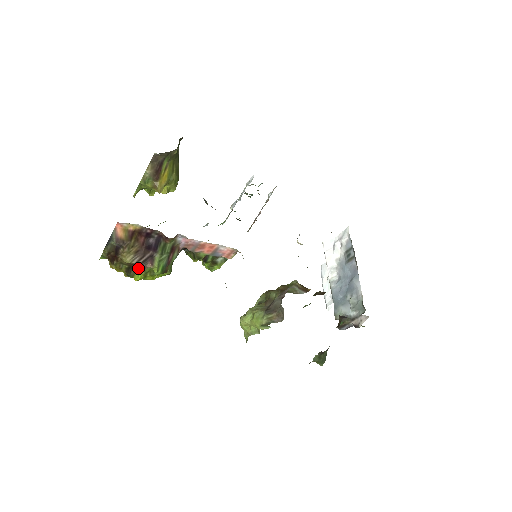
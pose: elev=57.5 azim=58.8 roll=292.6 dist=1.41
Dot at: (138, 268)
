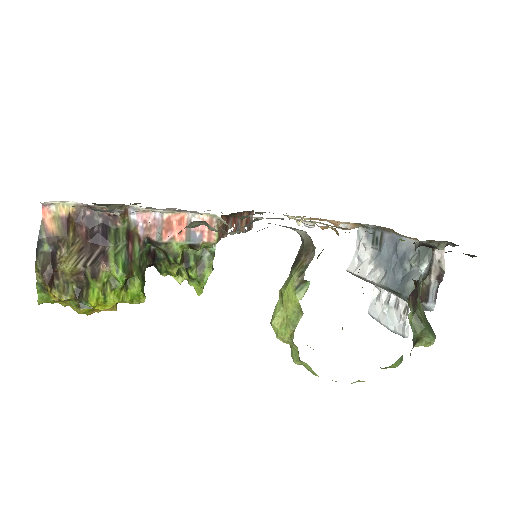
Dot at: (88, 274)
